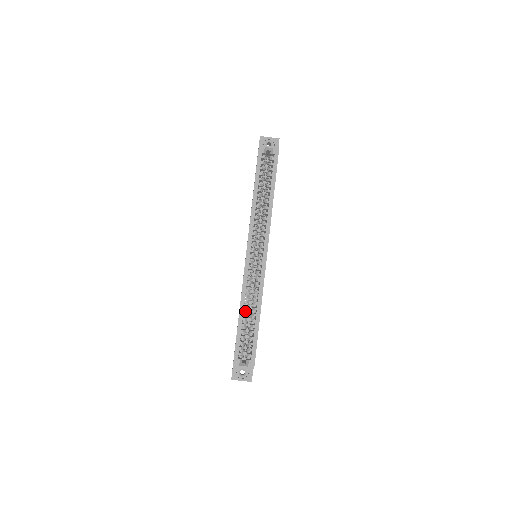
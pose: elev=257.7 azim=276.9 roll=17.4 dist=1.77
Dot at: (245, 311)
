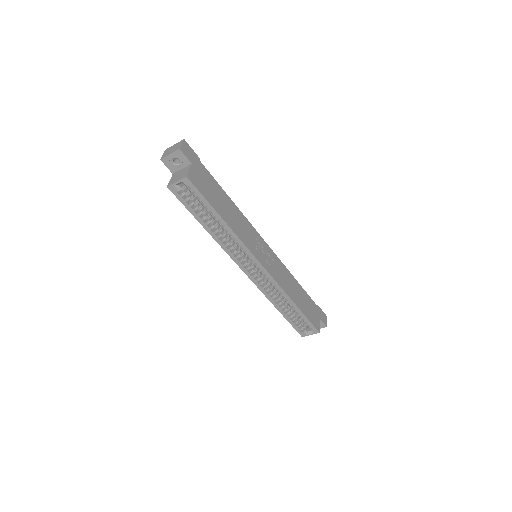
Dot at: (281, 303)
